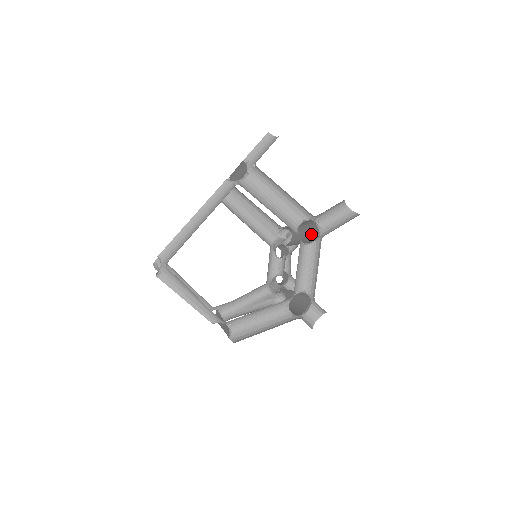
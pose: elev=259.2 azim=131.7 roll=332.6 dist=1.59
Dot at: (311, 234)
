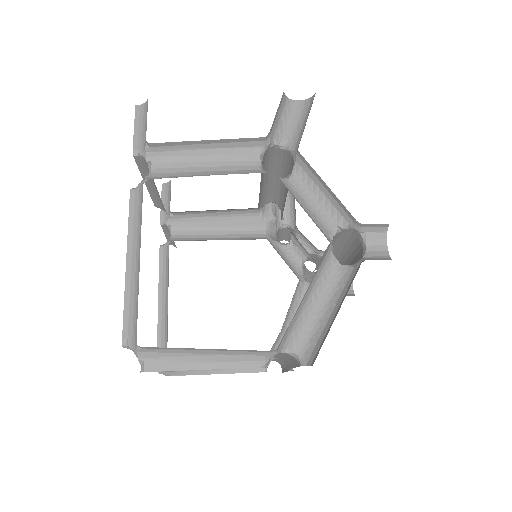
Dot at: (287, 169)
